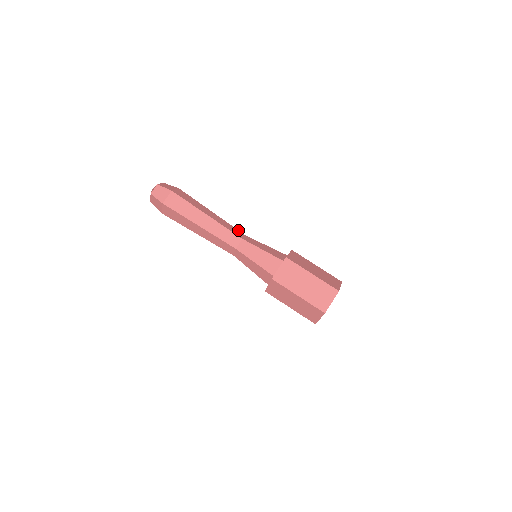
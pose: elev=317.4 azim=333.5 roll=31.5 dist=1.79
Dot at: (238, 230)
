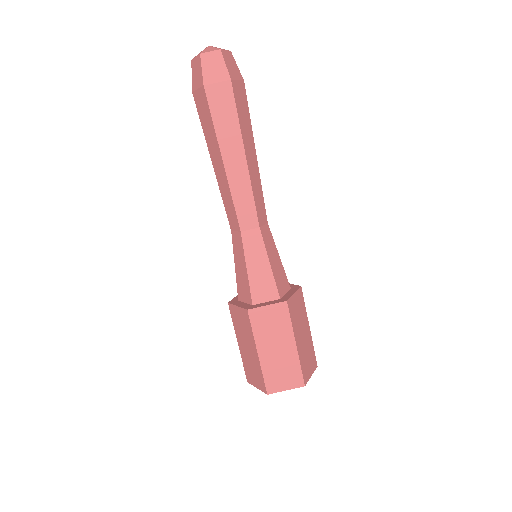
Dot at: occluded
